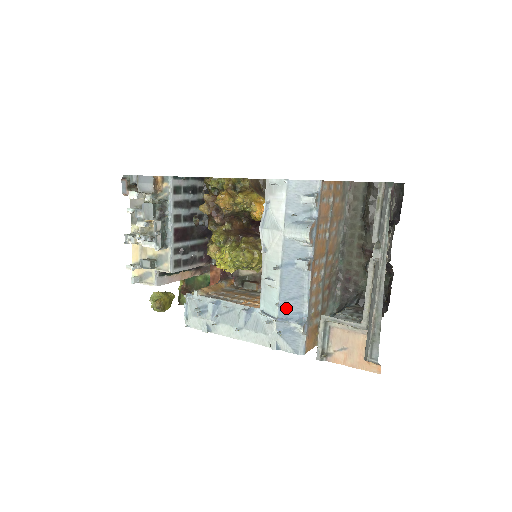
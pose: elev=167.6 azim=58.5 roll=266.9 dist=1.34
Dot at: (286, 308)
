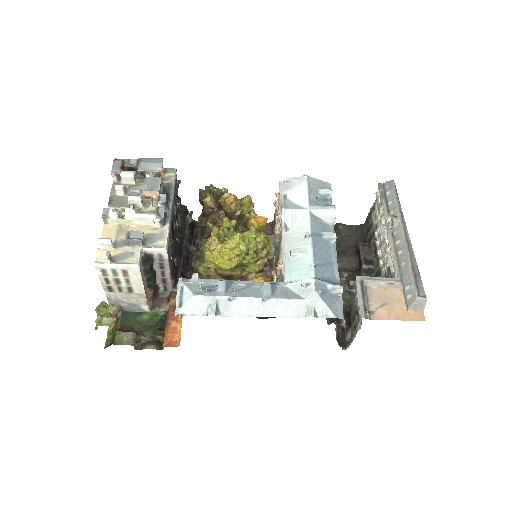
Dot at: (321, 271)
